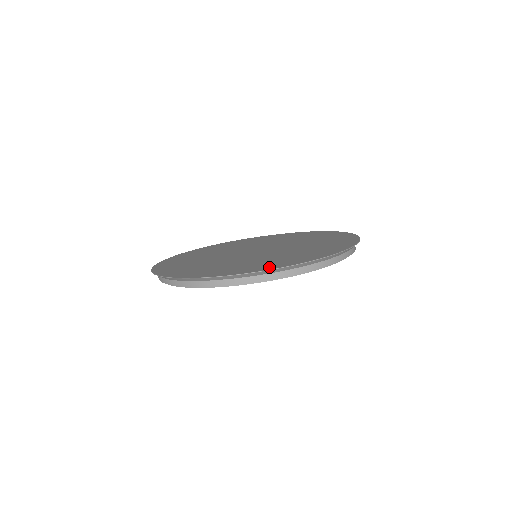
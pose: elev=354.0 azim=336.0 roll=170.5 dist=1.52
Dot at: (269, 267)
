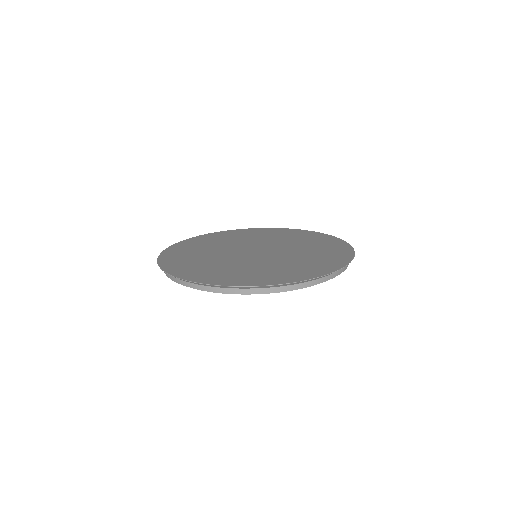
Dot at: (219, 281)
